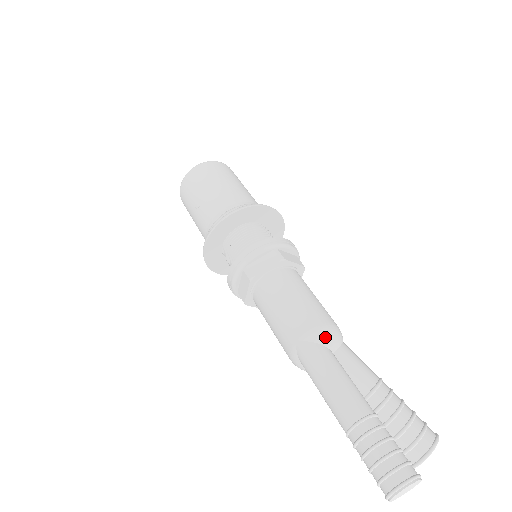
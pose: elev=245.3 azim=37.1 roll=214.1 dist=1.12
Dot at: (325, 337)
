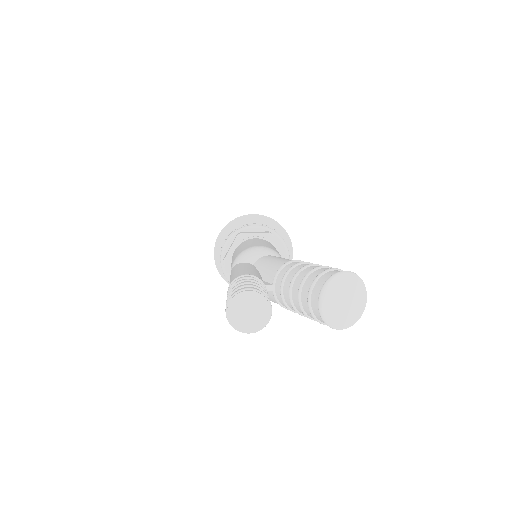
Dot at: (243, 256)
